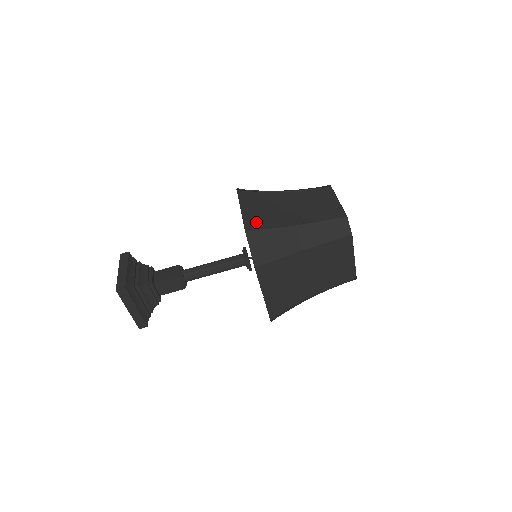
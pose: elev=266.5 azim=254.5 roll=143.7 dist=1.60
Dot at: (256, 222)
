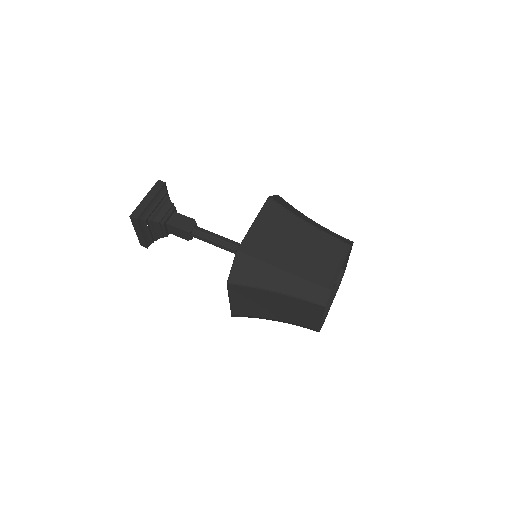
Dot at: occluded
